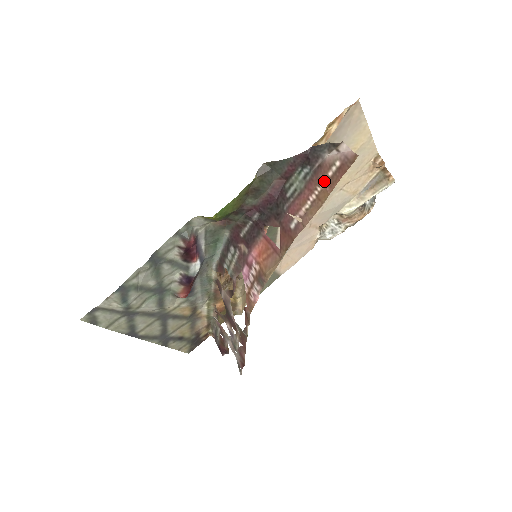
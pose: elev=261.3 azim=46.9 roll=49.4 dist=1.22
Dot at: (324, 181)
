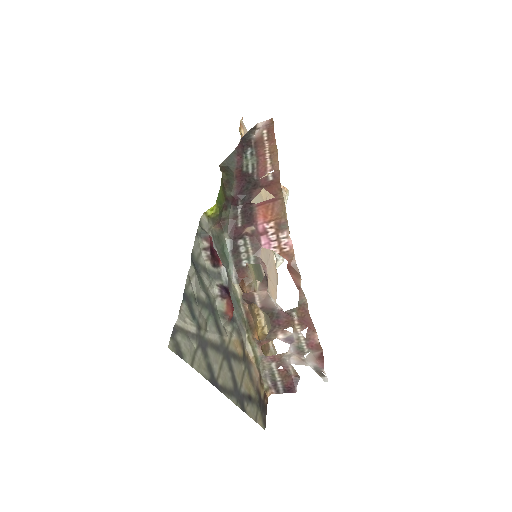
Dot at: (266, 143)
